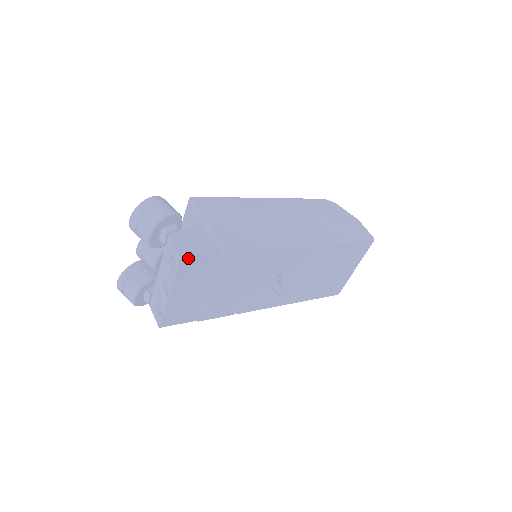
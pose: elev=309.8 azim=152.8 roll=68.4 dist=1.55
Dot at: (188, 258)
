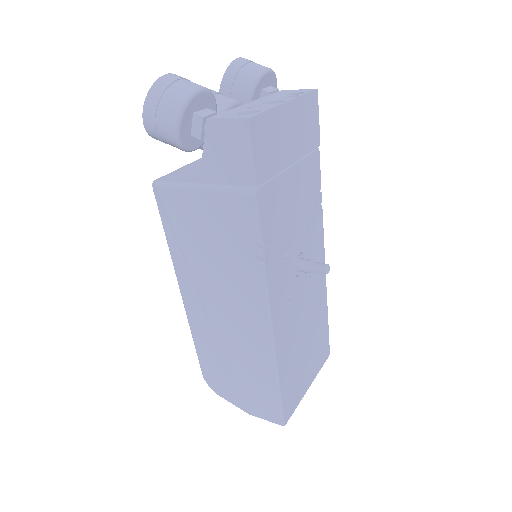
Dot at: (317, 100)
